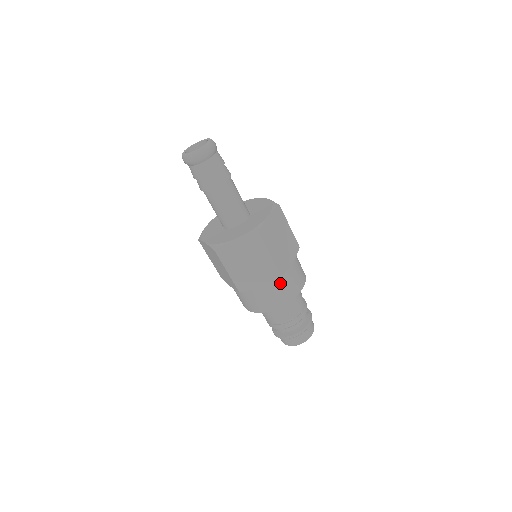
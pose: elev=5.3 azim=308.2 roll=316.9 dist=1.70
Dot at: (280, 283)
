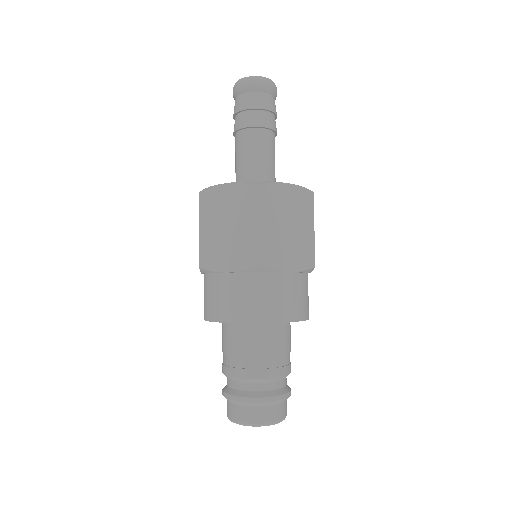
Dot at: (303, 283)
